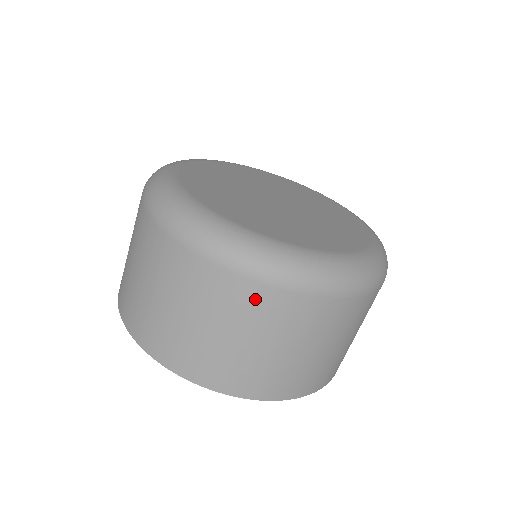
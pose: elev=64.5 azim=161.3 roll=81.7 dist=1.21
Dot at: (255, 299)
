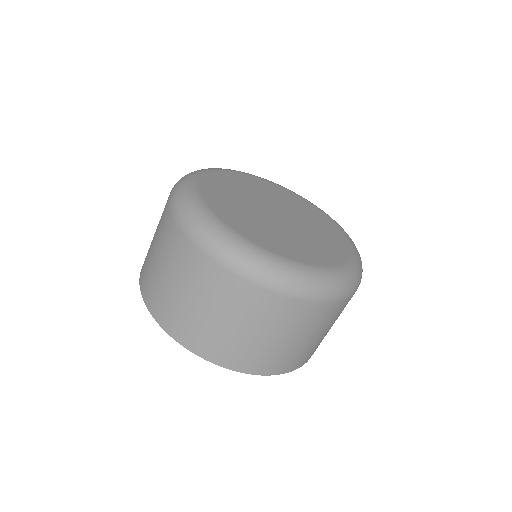
Dot at: (194, 261)
